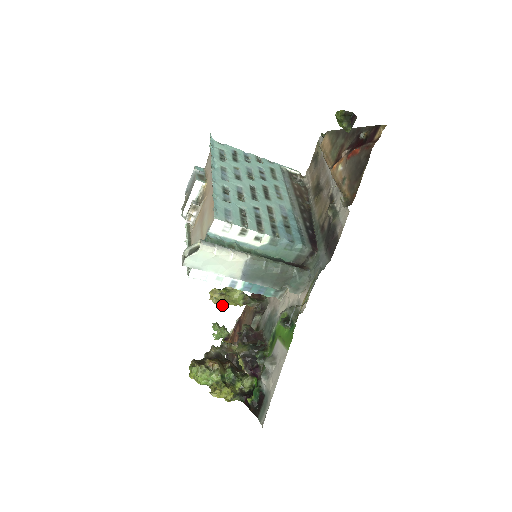
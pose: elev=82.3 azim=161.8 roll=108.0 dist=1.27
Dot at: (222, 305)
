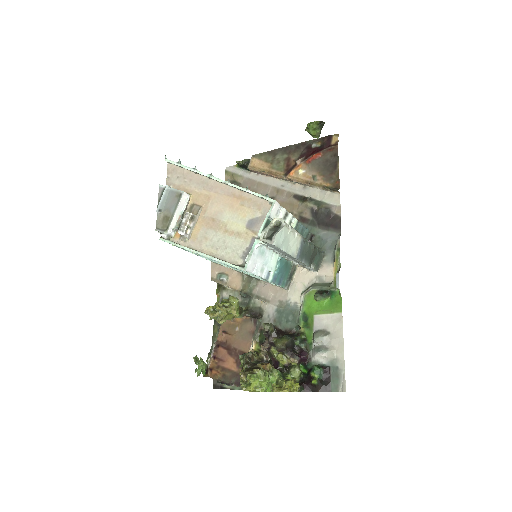
Dot at: (221, 321)
